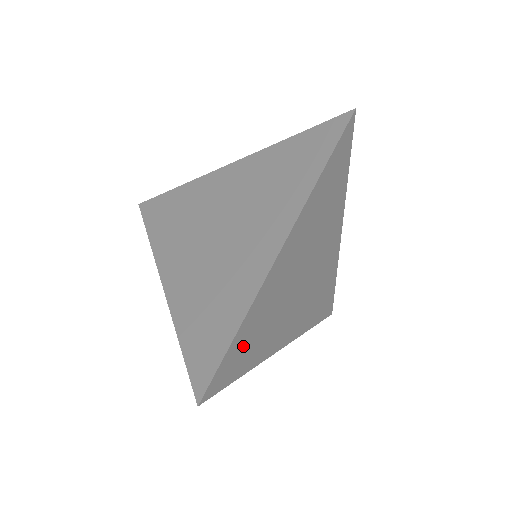
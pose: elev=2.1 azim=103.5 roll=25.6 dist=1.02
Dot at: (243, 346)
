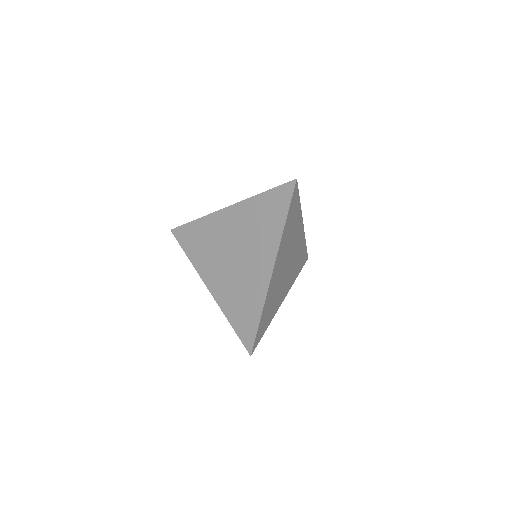
Dot at: (264, 320)
